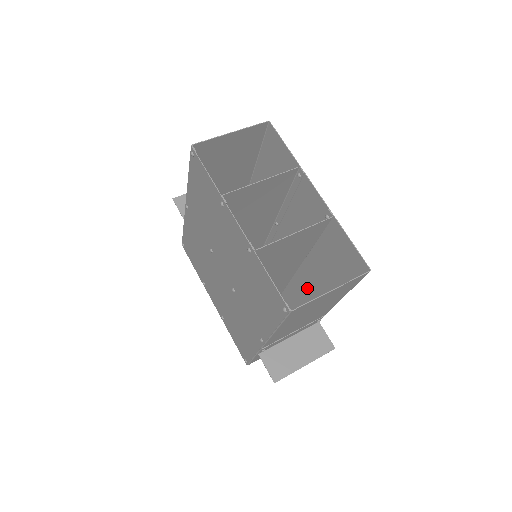
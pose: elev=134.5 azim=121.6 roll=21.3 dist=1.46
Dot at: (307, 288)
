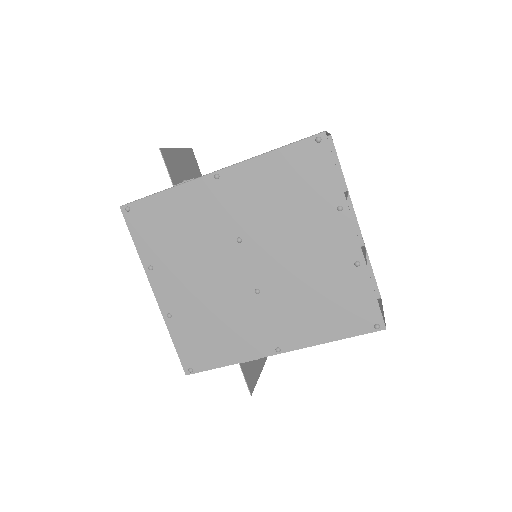
Dot at: occluded
